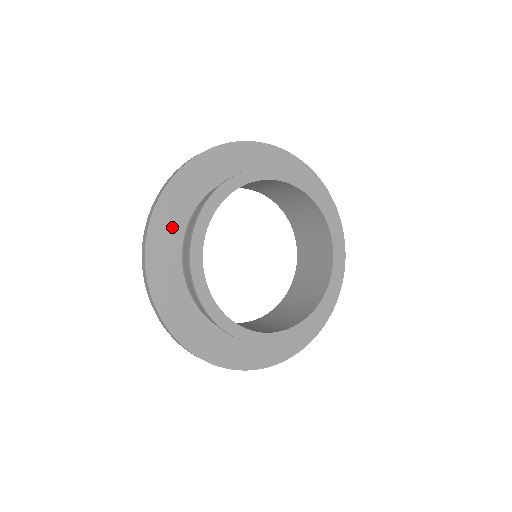
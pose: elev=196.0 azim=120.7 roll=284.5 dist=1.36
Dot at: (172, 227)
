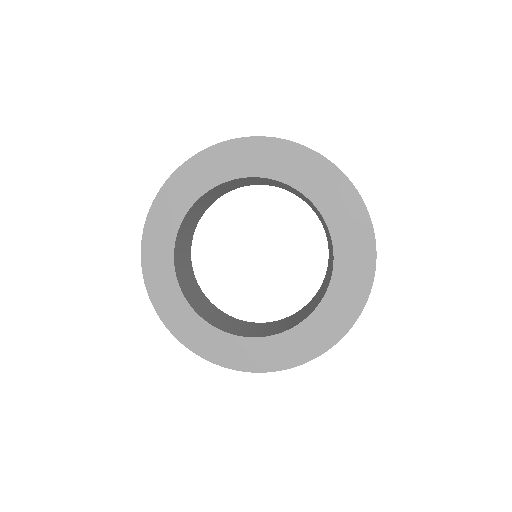
Dot at: occluded
